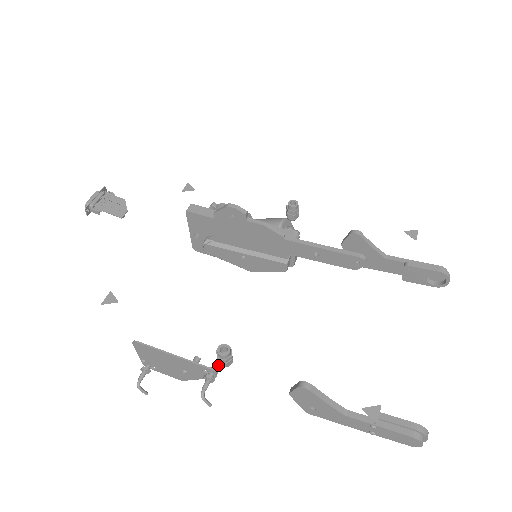
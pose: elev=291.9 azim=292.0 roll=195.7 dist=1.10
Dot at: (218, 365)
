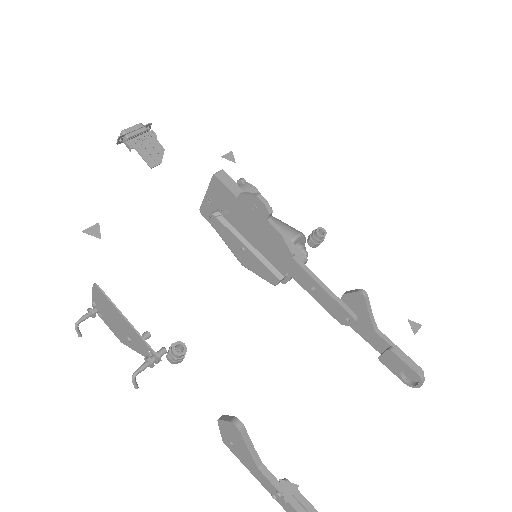
Dot at: (165, 353)
